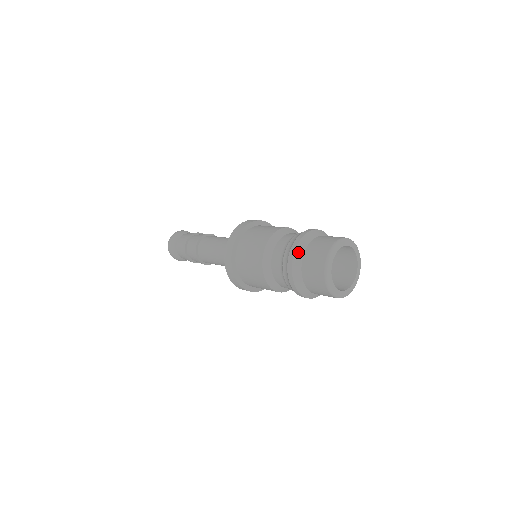
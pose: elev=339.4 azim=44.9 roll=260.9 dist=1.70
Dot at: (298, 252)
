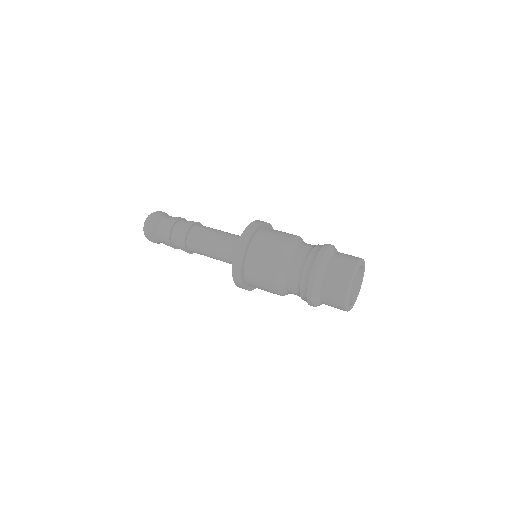
Dot at: (316, 284)
